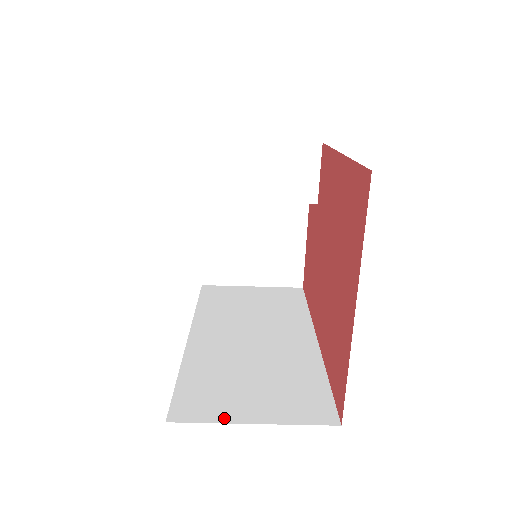
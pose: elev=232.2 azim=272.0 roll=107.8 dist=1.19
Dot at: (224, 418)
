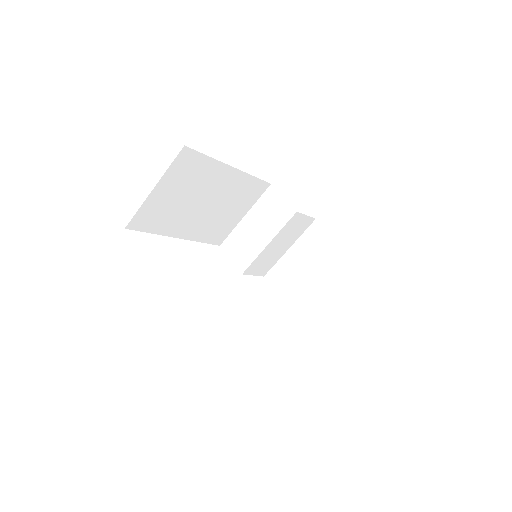
Dot at: occluded
